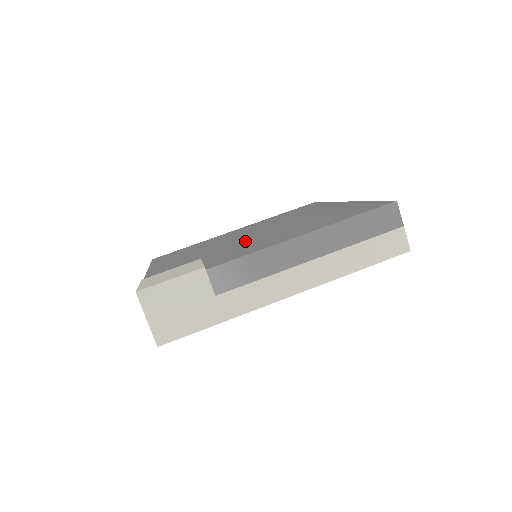
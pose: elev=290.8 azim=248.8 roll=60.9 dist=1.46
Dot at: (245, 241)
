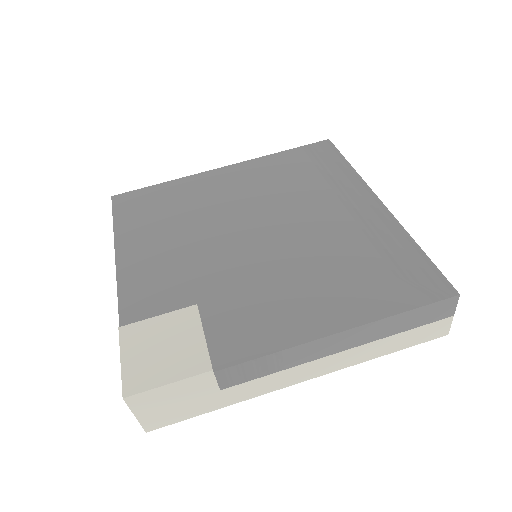
Dot at: (251, 264)
